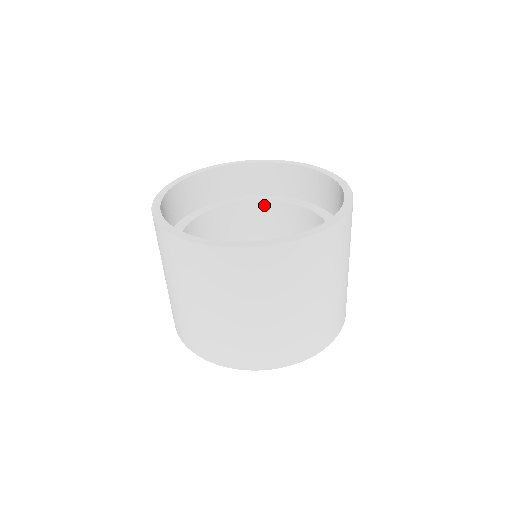
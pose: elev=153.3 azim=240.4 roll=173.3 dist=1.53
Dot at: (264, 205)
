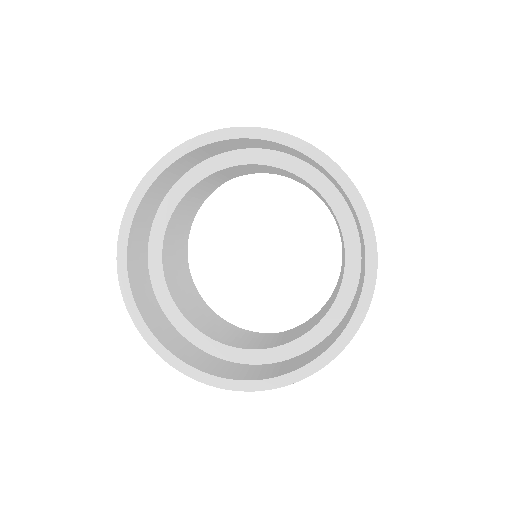
Dot at: (275, 168)
